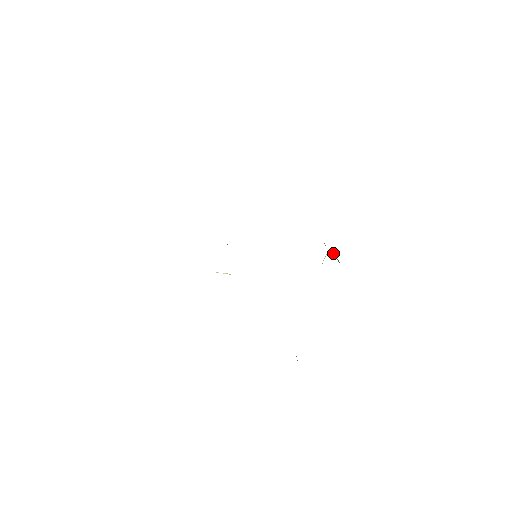
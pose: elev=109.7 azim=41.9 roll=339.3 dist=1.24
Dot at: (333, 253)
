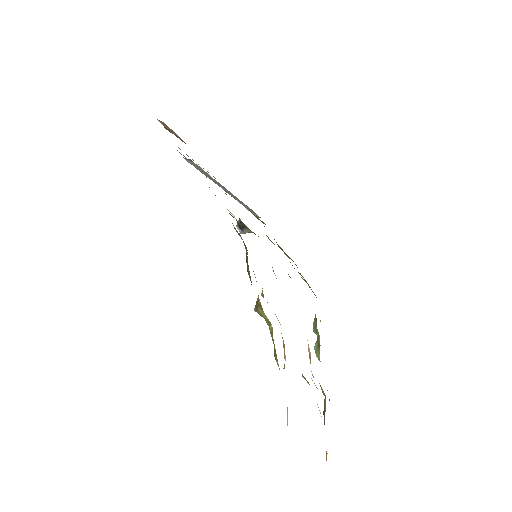
Dot at: (315, 345)
